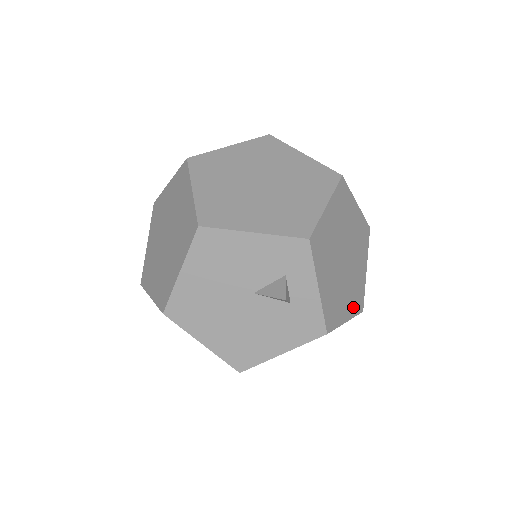
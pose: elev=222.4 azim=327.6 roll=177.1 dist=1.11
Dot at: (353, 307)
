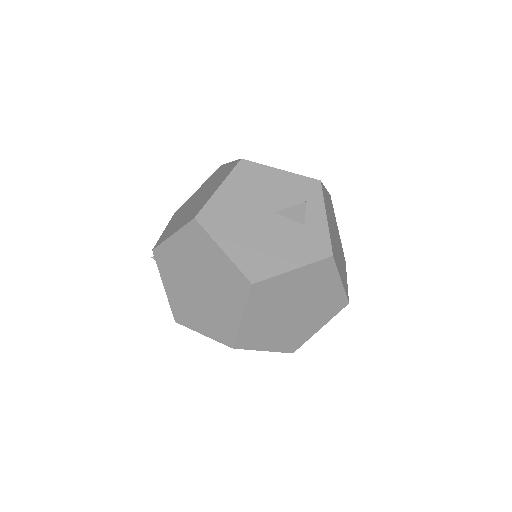
Dot at: (343, 283)
